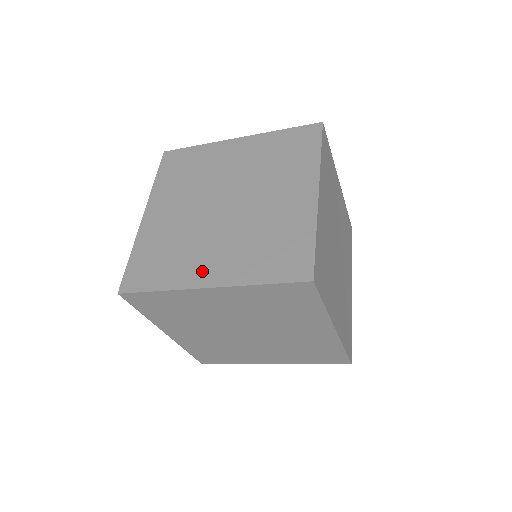
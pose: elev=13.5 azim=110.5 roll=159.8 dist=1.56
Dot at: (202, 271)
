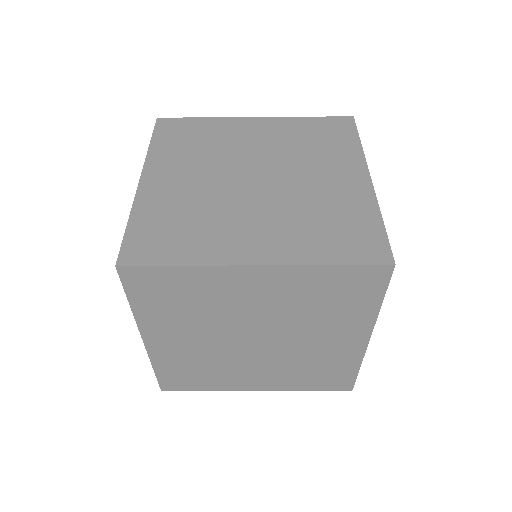
Dot at: occluded
